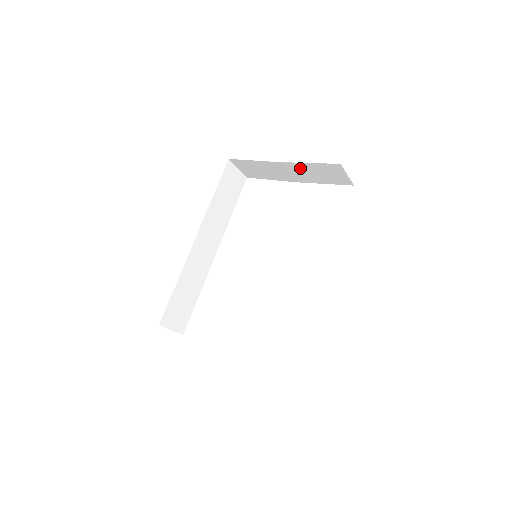
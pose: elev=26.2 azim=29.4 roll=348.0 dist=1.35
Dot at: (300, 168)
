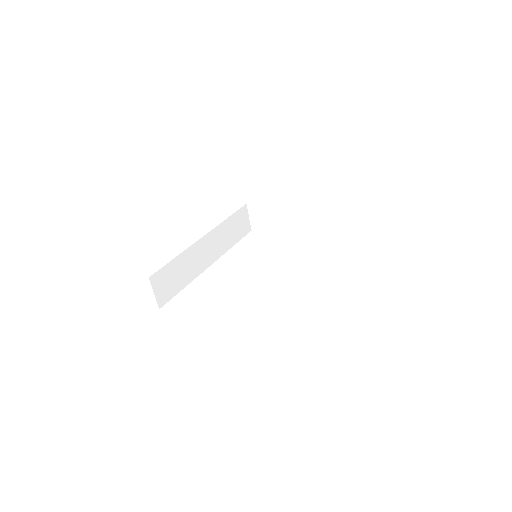
Dot at: (306, 214)
